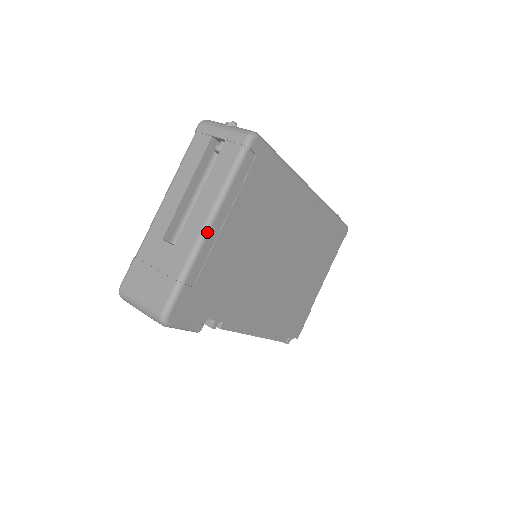
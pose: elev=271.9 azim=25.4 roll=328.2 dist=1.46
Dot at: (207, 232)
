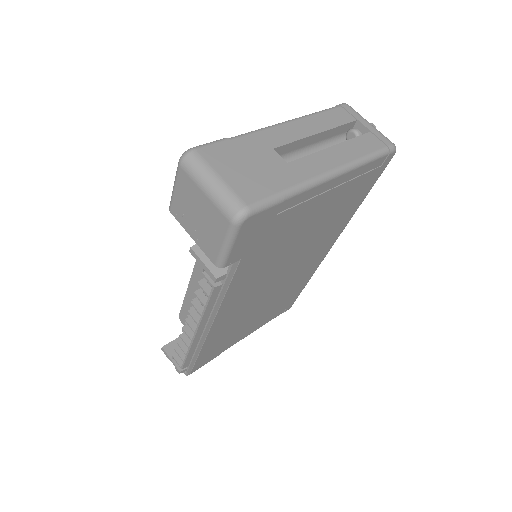
Dot at: (328, 179)
